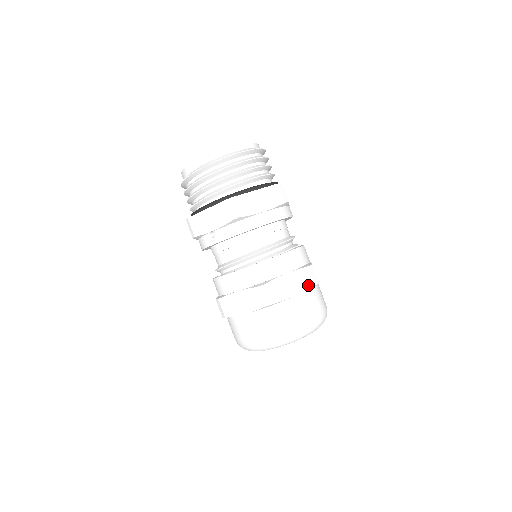
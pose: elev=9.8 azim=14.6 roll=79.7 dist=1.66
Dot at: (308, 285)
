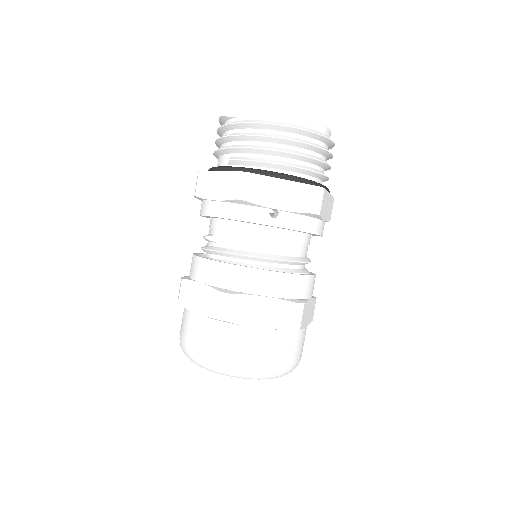
Dot at: (311, 318)
